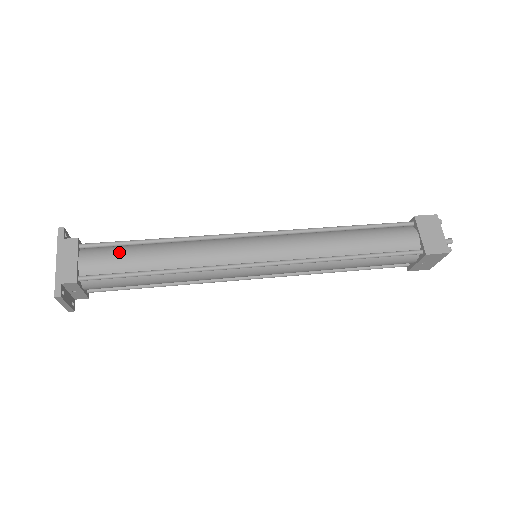
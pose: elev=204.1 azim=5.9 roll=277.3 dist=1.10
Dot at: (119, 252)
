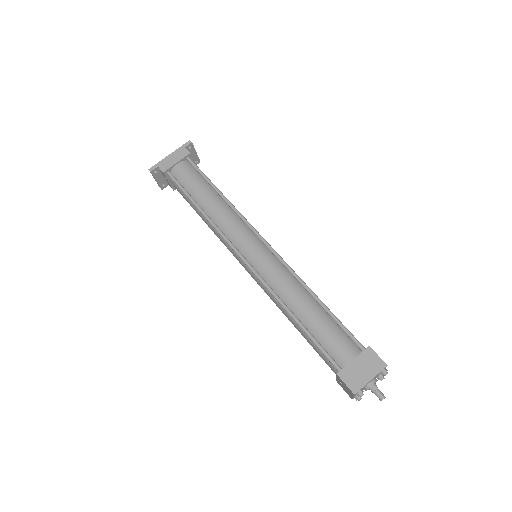
Dot at: (196, 178)
